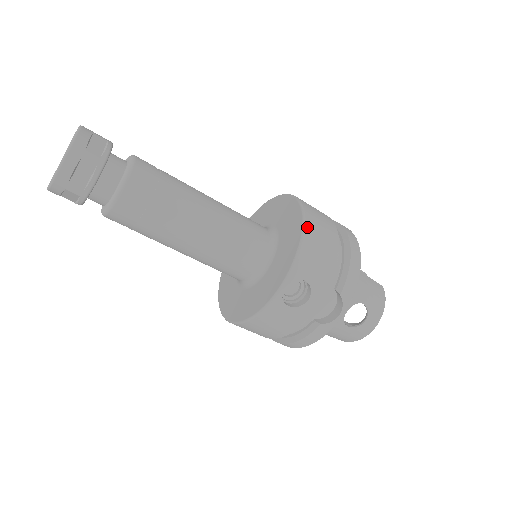
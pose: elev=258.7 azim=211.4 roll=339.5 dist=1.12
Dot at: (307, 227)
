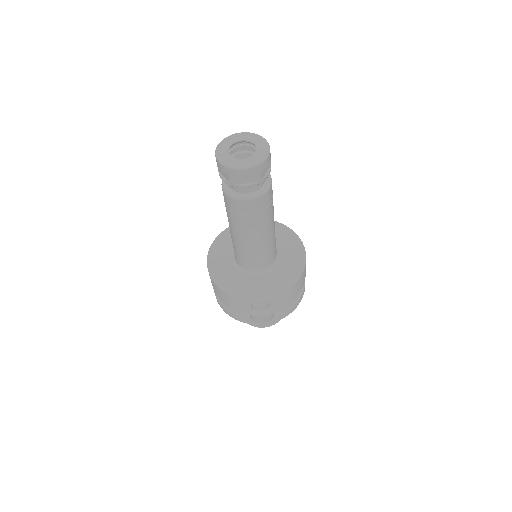
Dot at: (297, 282)
